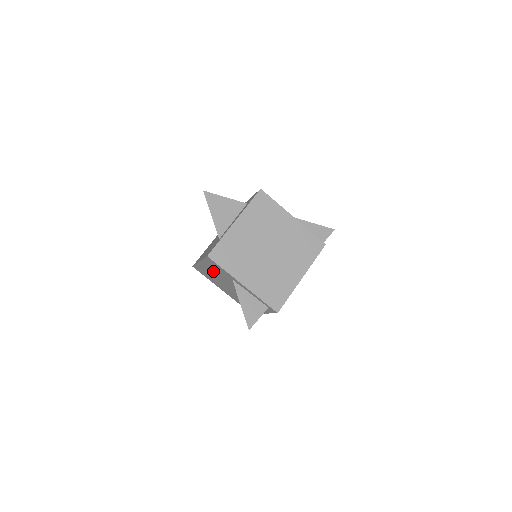
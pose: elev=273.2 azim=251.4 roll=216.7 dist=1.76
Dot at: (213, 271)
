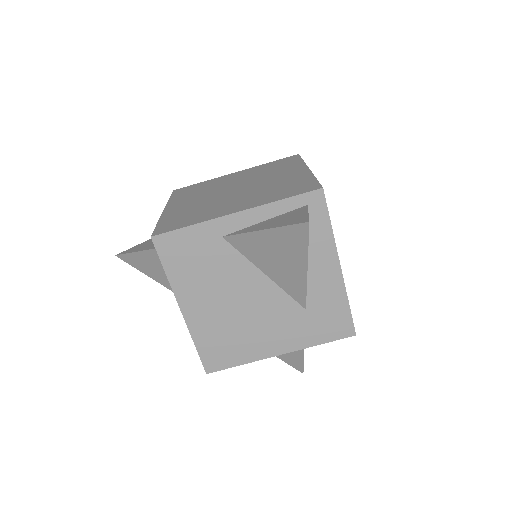
Dot at: (206, 291)
